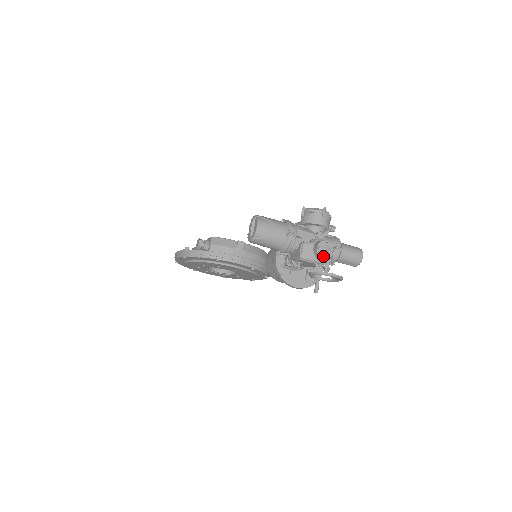
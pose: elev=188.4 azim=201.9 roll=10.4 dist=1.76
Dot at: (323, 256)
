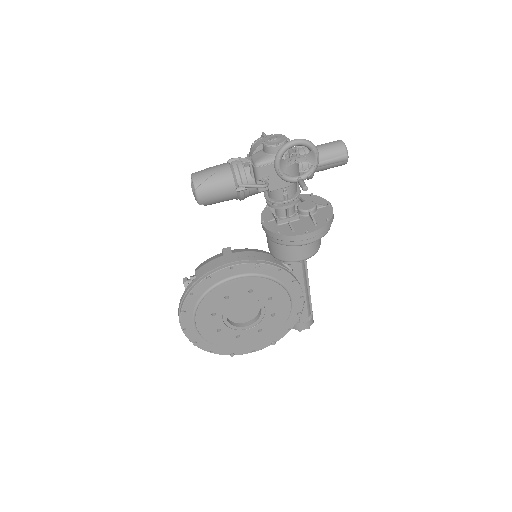
Dot at: (274, 144)
